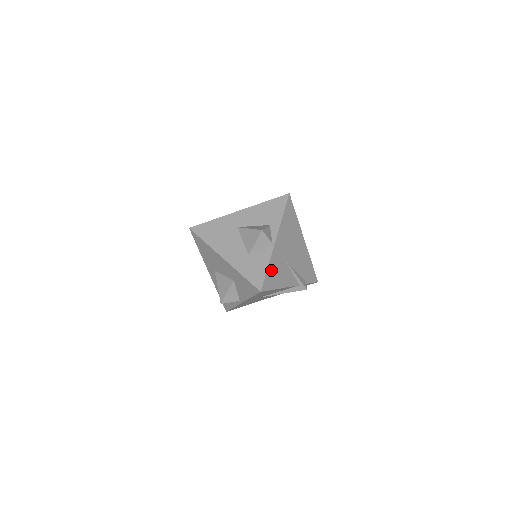
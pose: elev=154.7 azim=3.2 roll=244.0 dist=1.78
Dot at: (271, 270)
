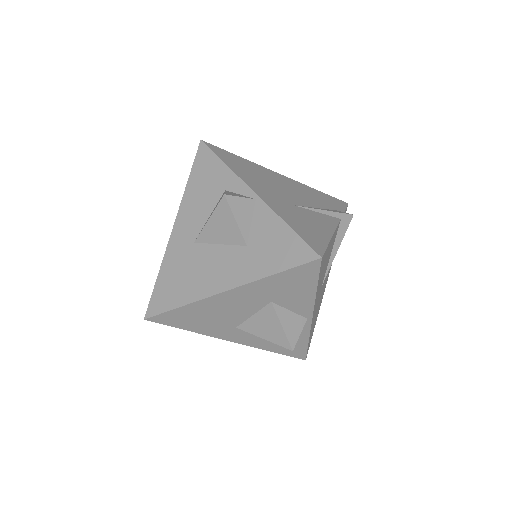
Dot at: (295, 226)
